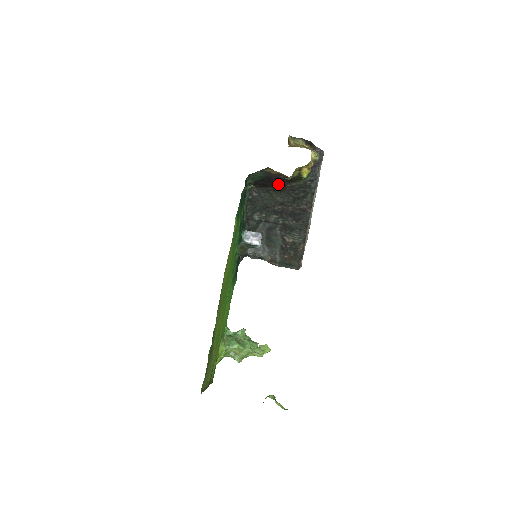
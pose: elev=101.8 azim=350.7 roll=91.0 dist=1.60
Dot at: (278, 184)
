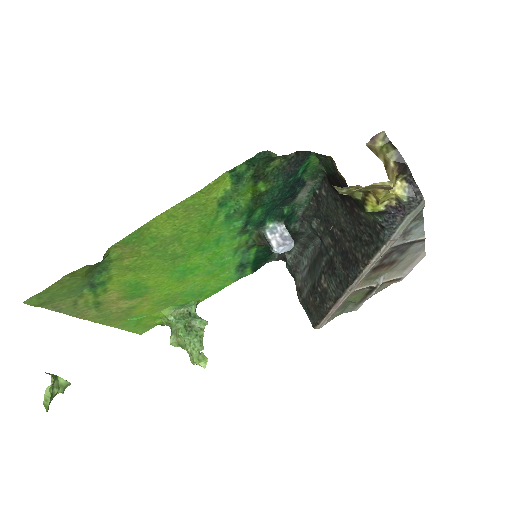
Dot at: (346, 198)
